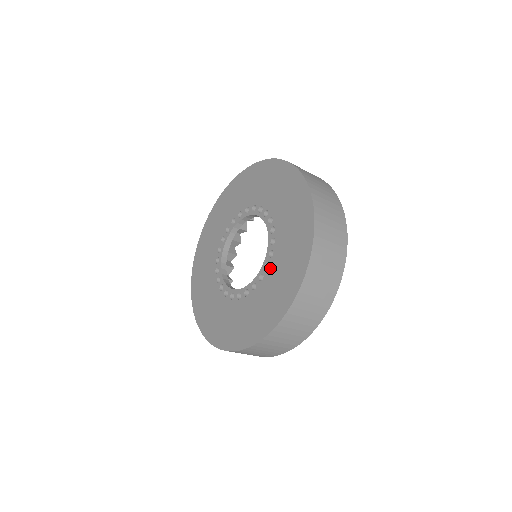
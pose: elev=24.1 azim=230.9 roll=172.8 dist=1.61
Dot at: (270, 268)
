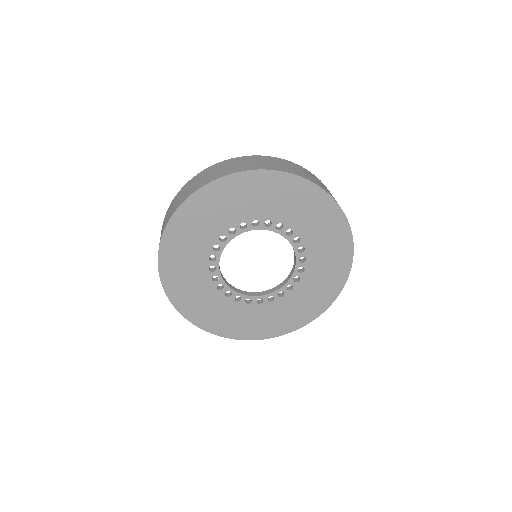
Dot at: (294, 291)
